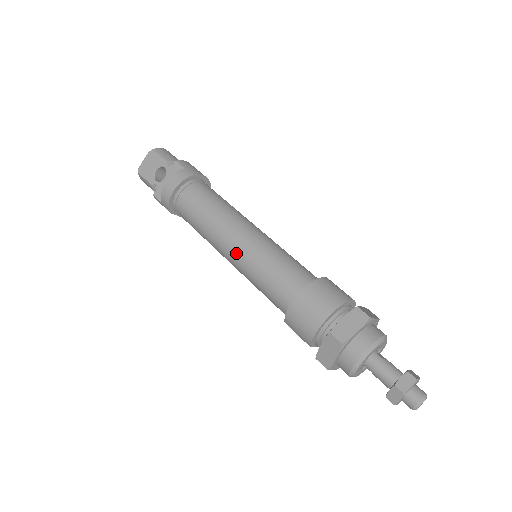
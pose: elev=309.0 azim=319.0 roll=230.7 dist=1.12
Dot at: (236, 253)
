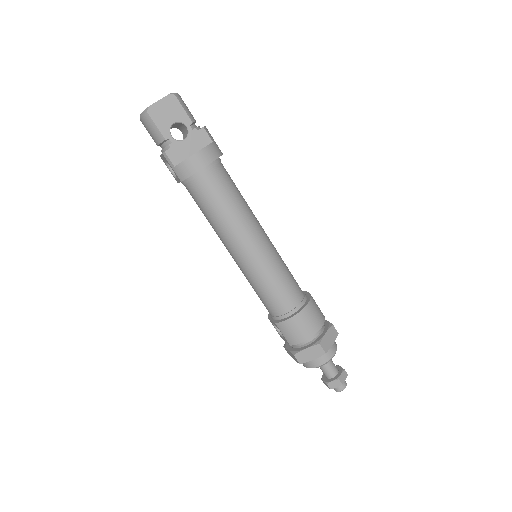
Dot at: (253, 256)
